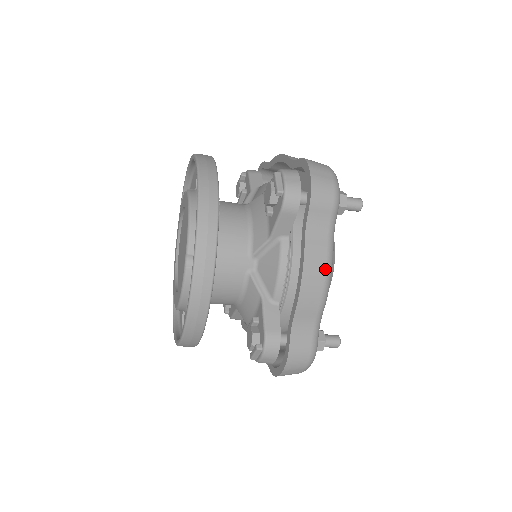
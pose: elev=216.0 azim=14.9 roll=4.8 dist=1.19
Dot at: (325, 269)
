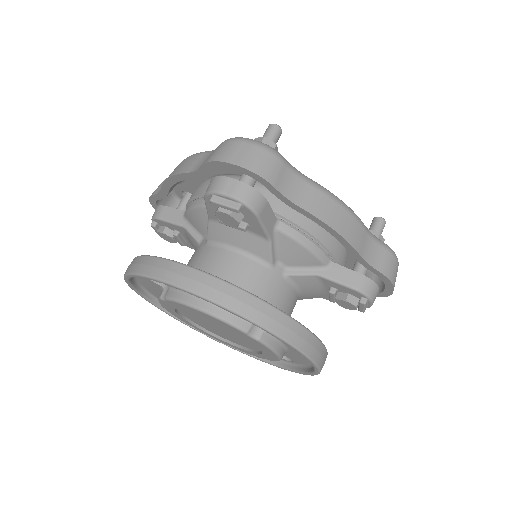
Dot at: (334, 202)
